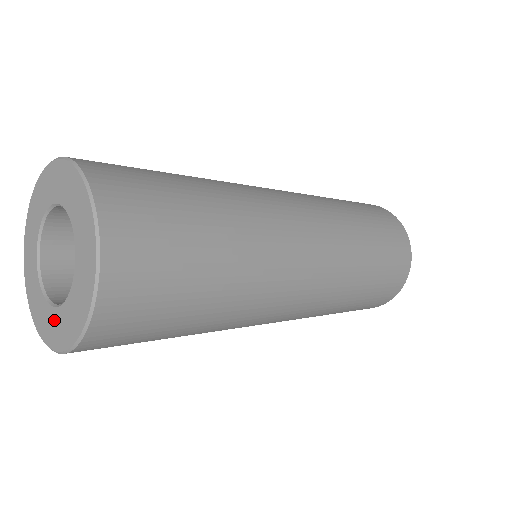
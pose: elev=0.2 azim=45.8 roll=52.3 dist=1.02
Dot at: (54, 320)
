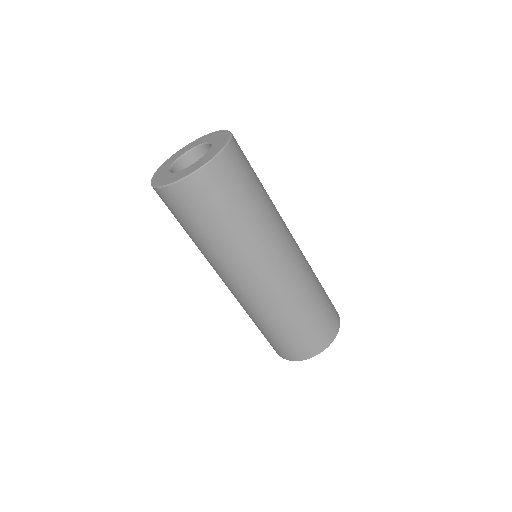
Dot at: (171, 176)
